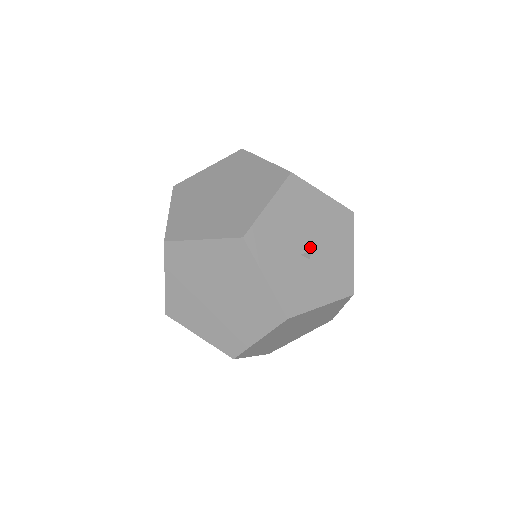
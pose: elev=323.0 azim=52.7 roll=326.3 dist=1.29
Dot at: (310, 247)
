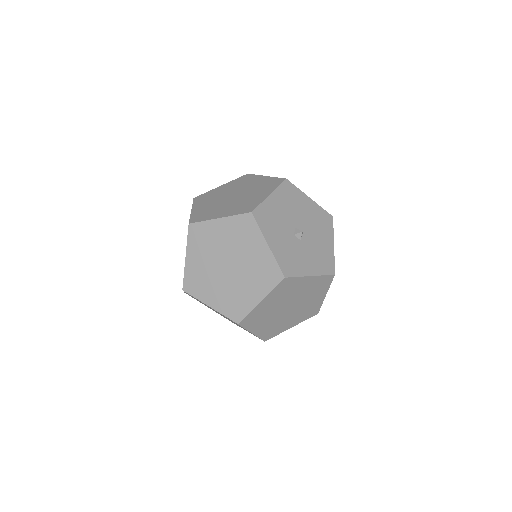
Dot at: occluded
